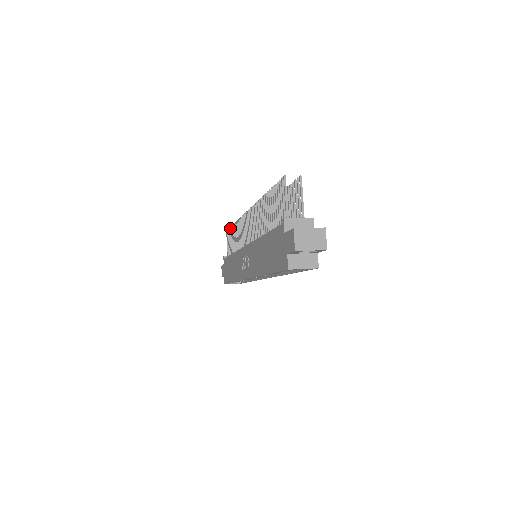
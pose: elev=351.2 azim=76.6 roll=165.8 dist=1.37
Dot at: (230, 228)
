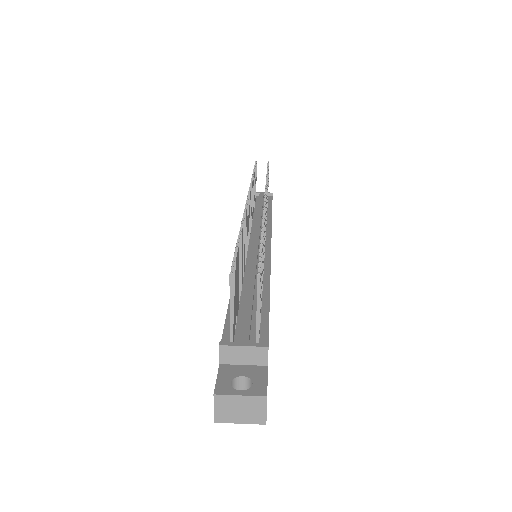
Dot at: (253, 169)
